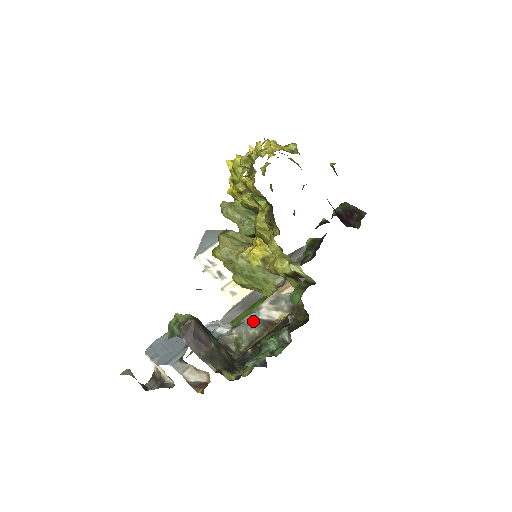
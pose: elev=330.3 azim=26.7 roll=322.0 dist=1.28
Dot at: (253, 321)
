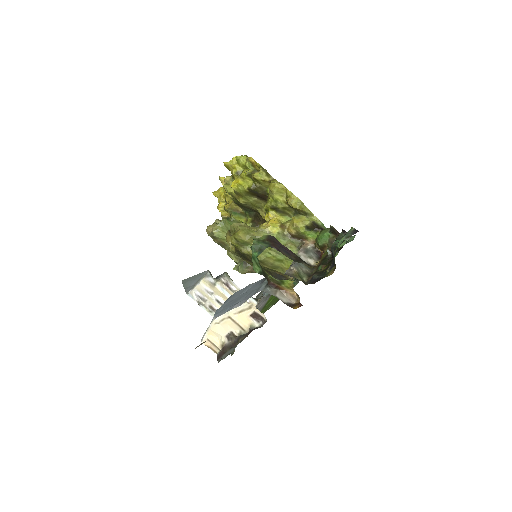
Dot at: (300, 263)
